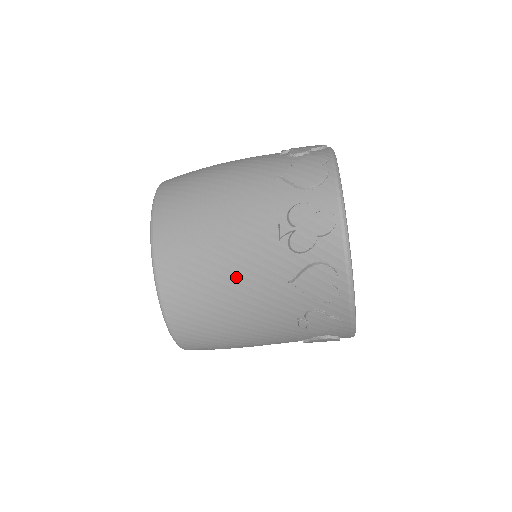
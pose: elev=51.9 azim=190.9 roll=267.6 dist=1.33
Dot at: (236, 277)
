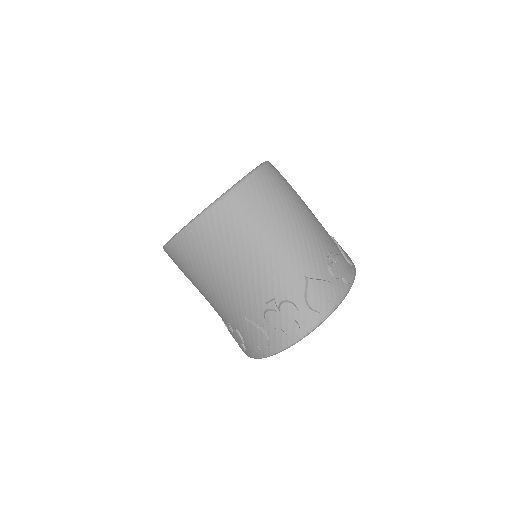
Dot at: (228, 280)
